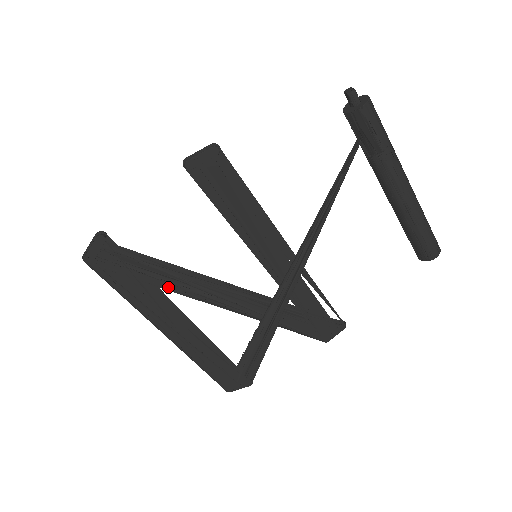
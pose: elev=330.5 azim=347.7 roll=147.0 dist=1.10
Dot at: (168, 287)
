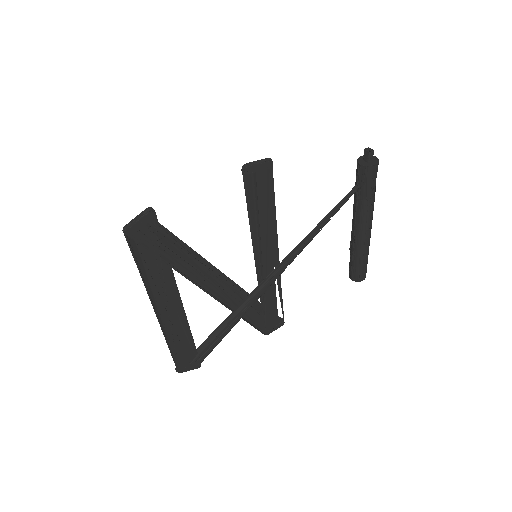
Dot at: (181, 270)
